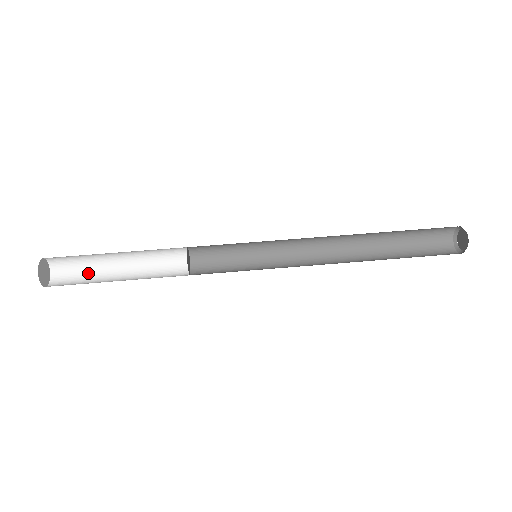
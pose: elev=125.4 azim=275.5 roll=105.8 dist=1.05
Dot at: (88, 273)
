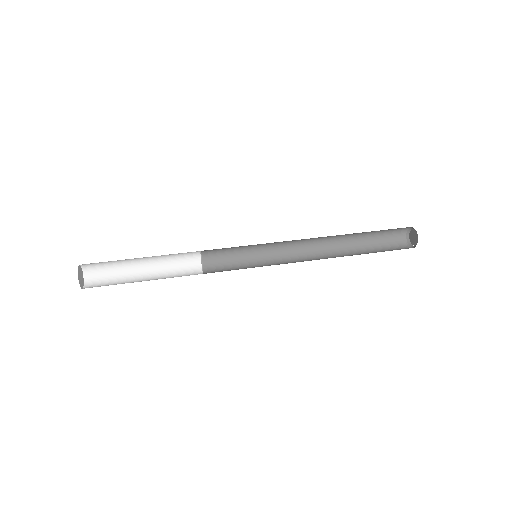
Dot at: (116, 284)
